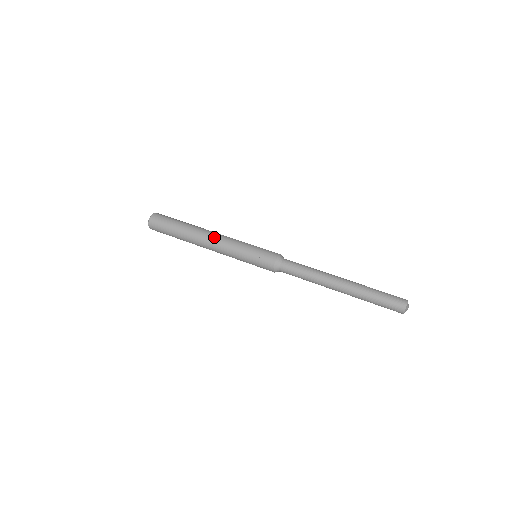
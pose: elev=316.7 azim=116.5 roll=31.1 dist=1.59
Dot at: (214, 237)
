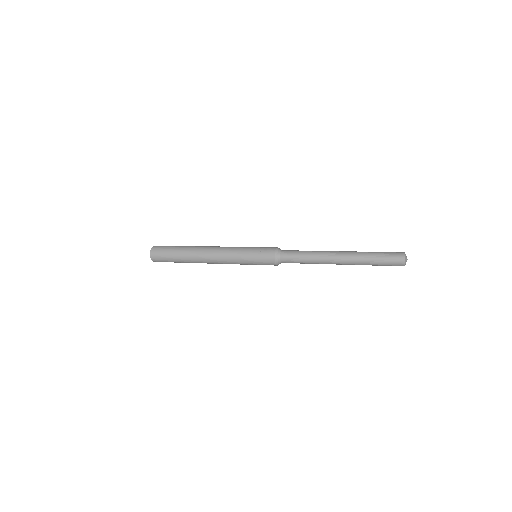
Dot at: (214, 248)
